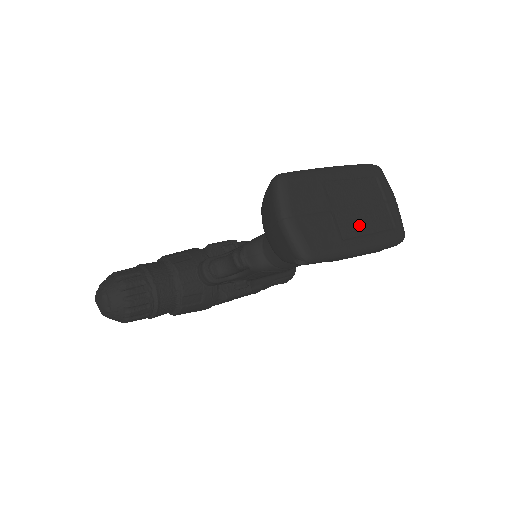
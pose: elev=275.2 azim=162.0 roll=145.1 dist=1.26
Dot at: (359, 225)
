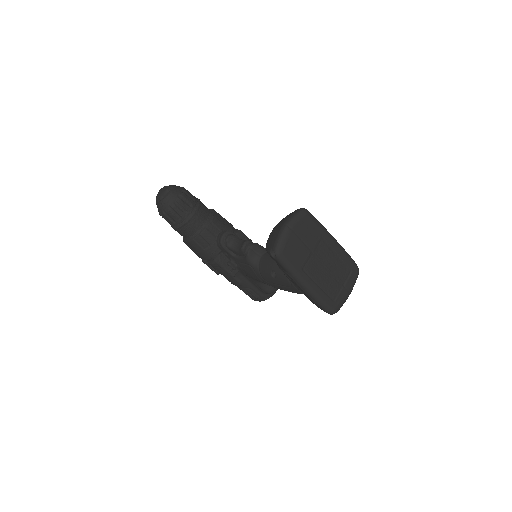
Dot at: (318, 275)
